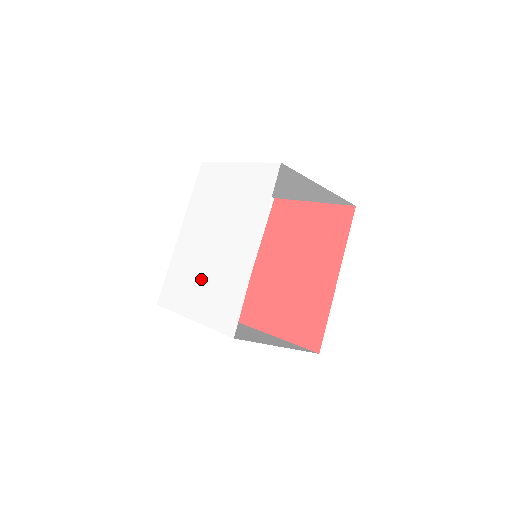
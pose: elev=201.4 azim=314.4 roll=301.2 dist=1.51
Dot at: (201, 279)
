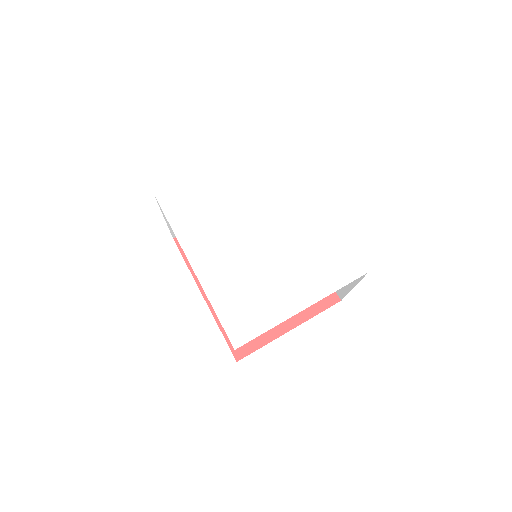
Dot at: (278, 272)
